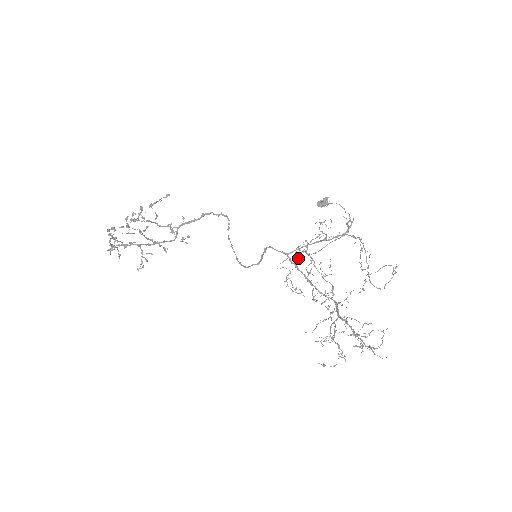
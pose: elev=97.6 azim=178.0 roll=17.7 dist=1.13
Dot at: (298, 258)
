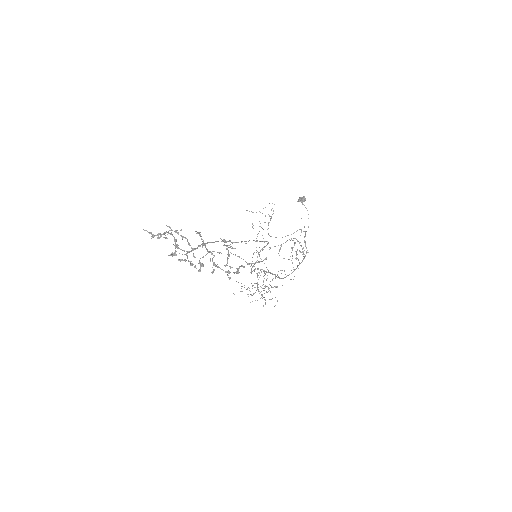
Dot at: occluded
